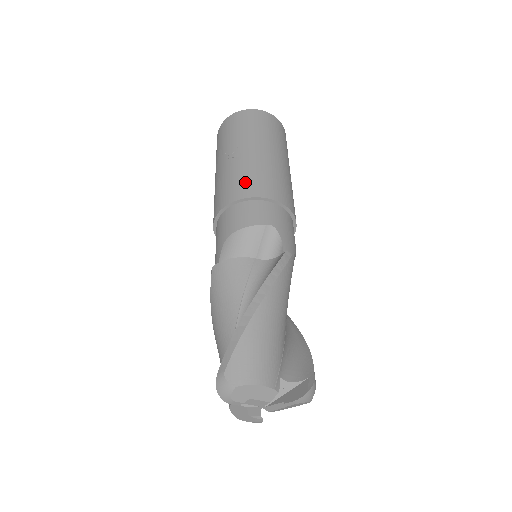
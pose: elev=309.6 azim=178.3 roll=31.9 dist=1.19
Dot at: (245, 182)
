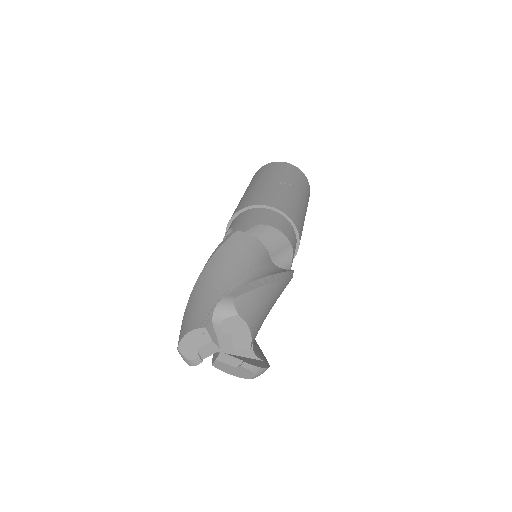
Dot at: (289, 206)
